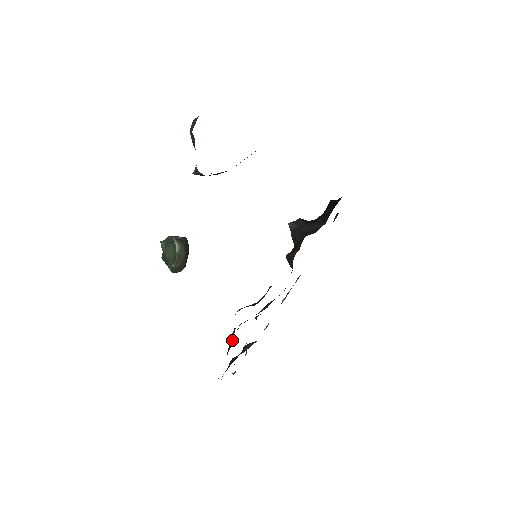
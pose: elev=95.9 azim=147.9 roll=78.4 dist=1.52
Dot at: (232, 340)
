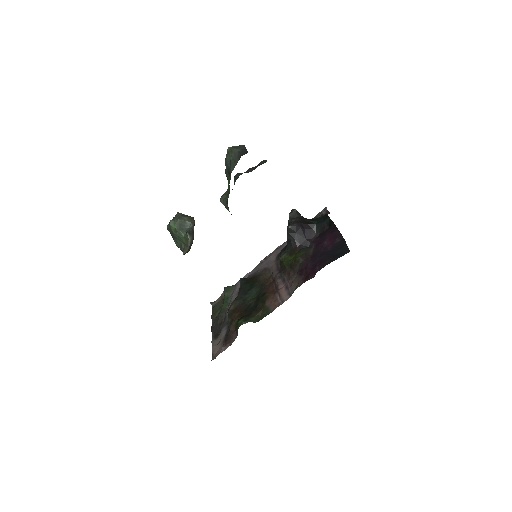
Dot at: (234, 340)
